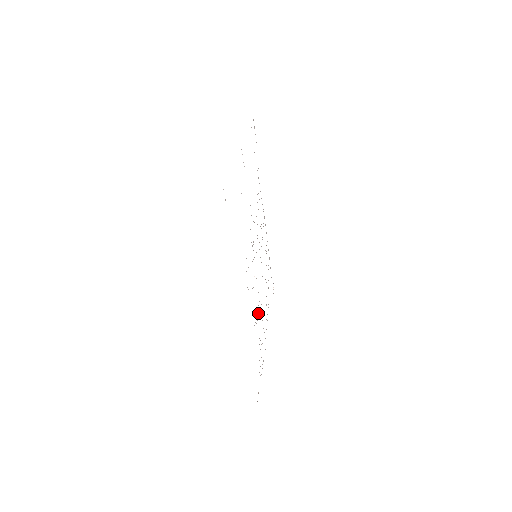
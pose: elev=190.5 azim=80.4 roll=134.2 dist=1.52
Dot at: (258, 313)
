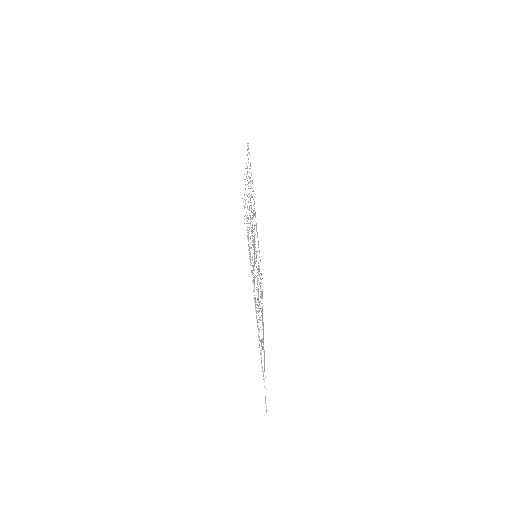
Dot at: occluded
